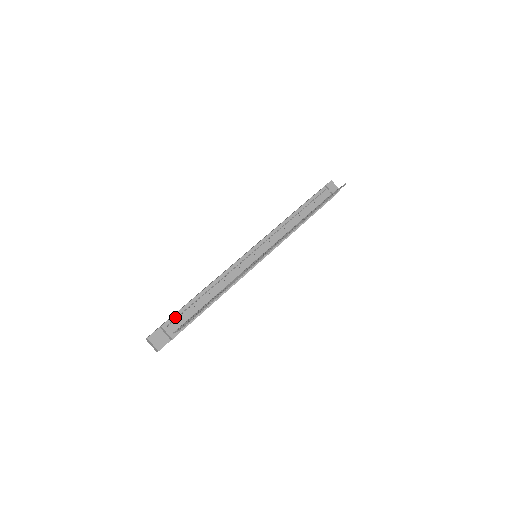
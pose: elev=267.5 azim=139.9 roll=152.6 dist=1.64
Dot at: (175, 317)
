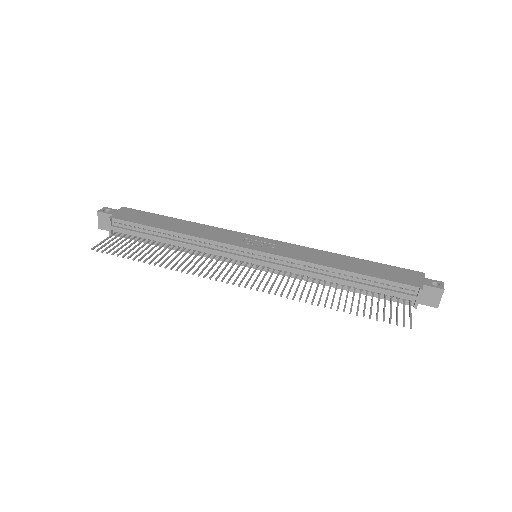
Dot at: (127, 223)
